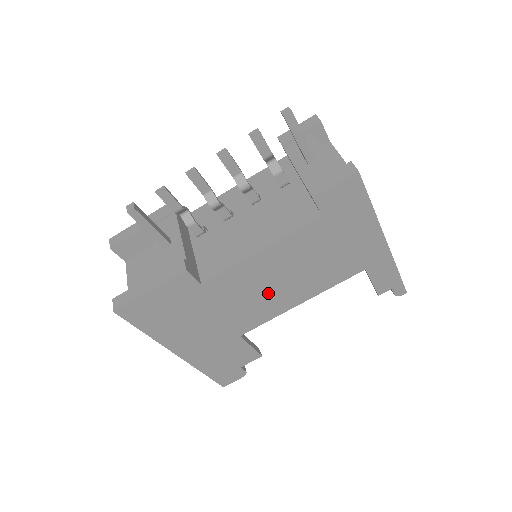
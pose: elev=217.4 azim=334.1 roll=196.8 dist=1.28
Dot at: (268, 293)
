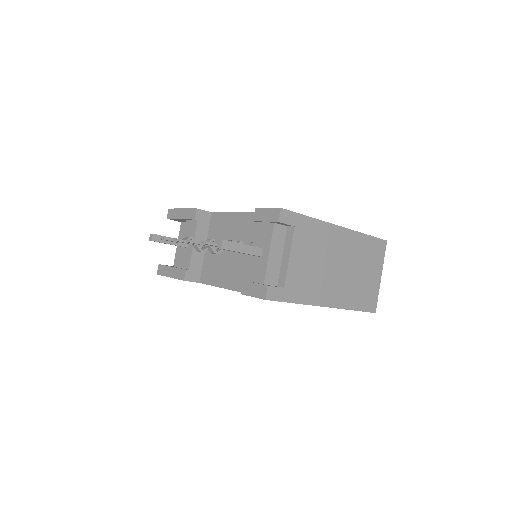
Dot at: occluded
